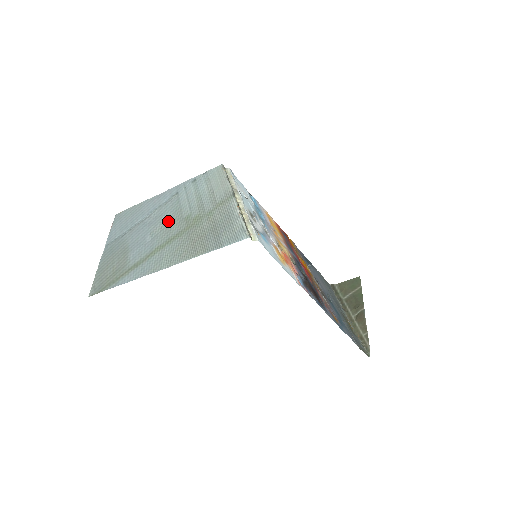
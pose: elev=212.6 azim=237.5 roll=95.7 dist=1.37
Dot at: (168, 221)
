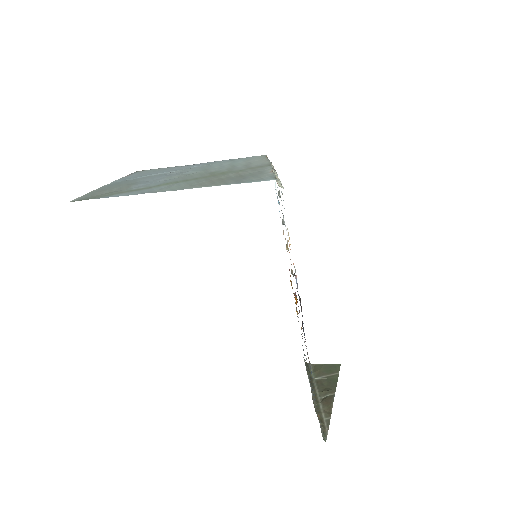
Dot at: (191, 174)
